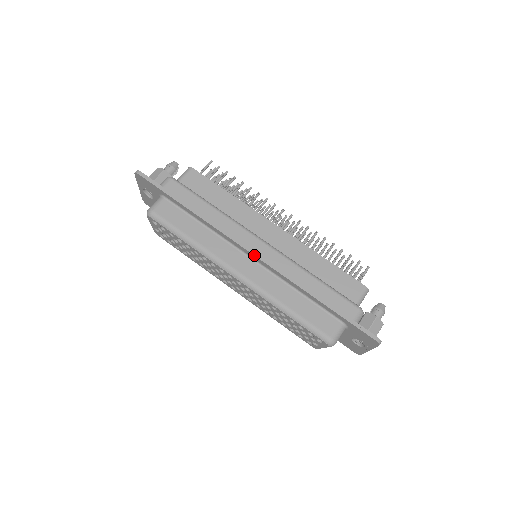
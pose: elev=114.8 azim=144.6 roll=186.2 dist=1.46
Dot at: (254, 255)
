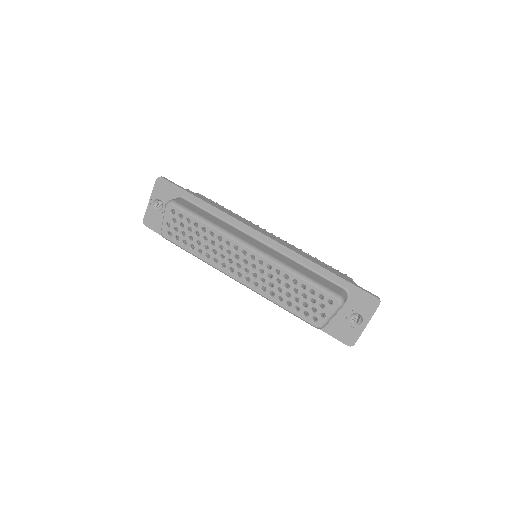
Dot at: (266, 235)
